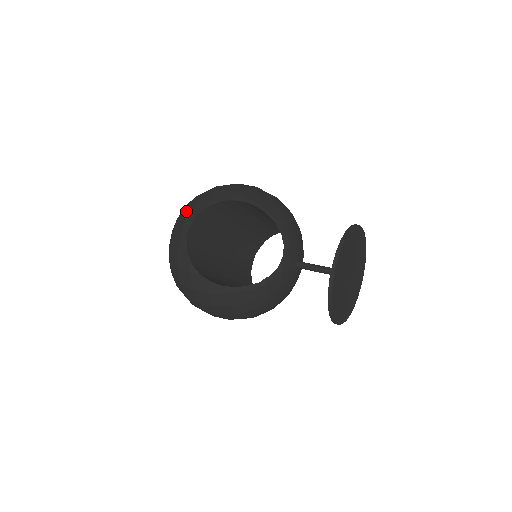
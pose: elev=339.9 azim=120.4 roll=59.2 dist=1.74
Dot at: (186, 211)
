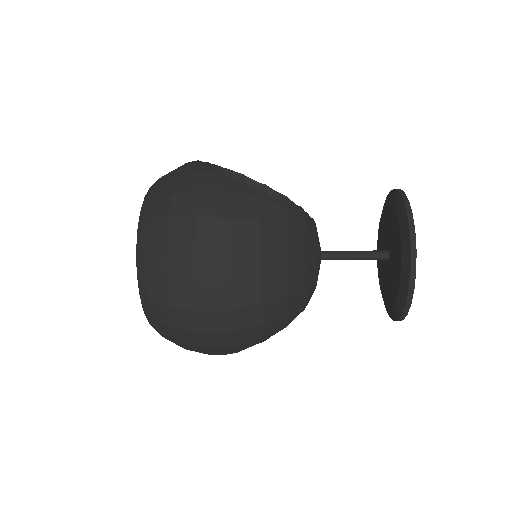
Dot at: occluded
